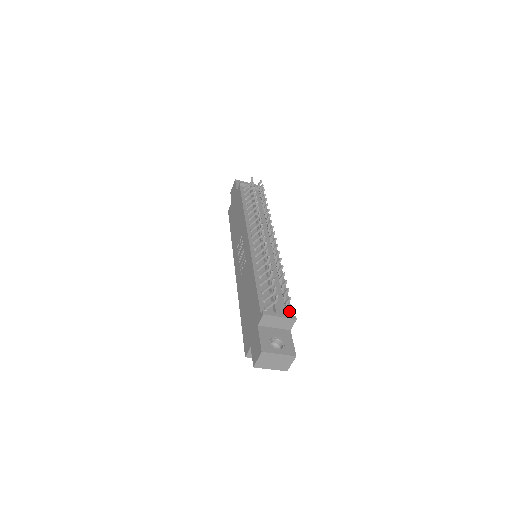
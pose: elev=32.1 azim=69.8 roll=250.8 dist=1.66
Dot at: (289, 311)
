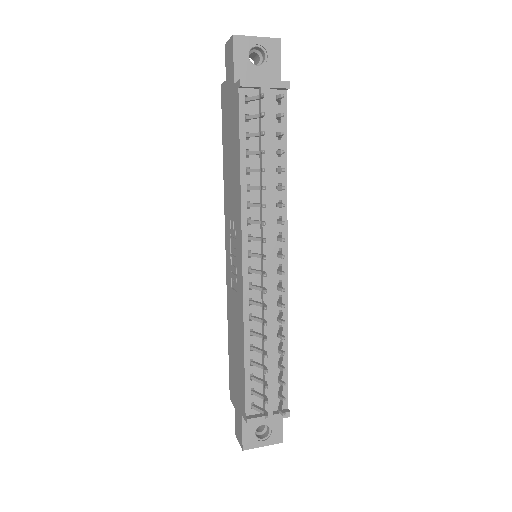
Dot at: occluded
